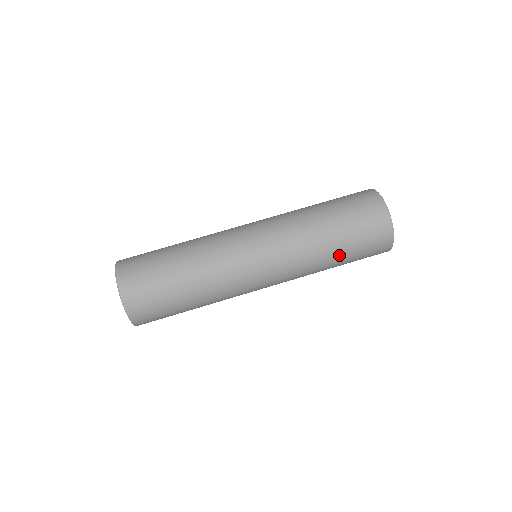
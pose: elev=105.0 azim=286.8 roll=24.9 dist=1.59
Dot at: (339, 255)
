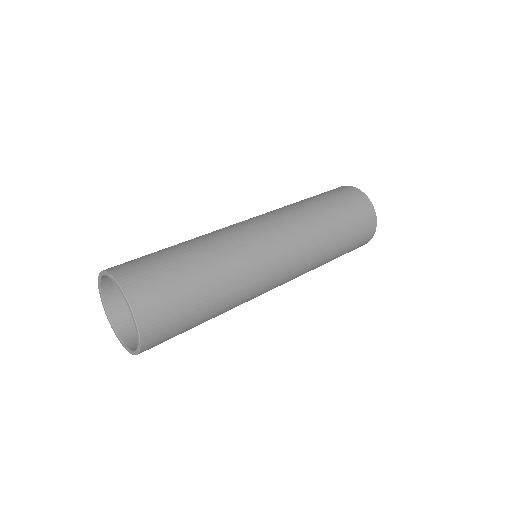
Dot at: (333, 217)
